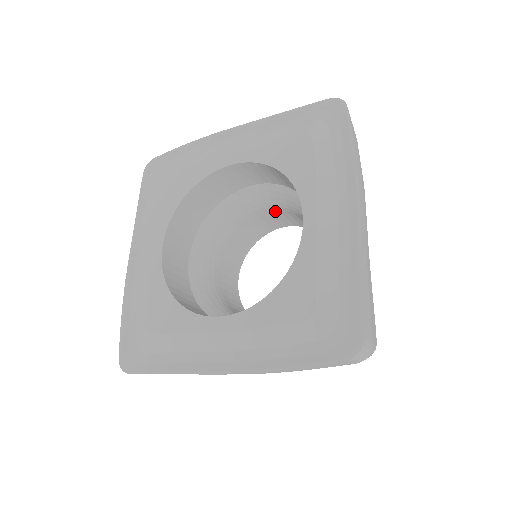
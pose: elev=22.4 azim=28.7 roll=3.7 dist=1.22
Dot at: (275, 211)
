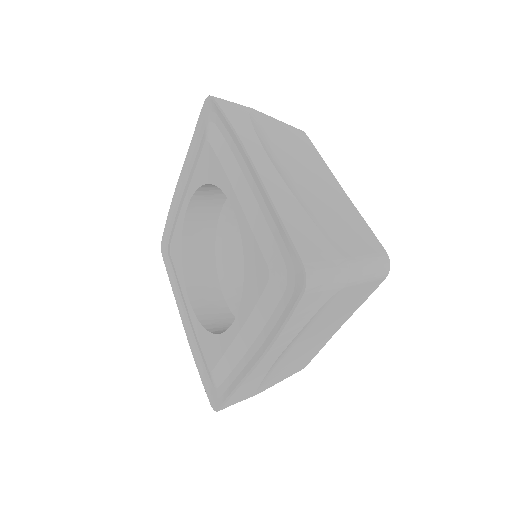
Dot at: occluded
